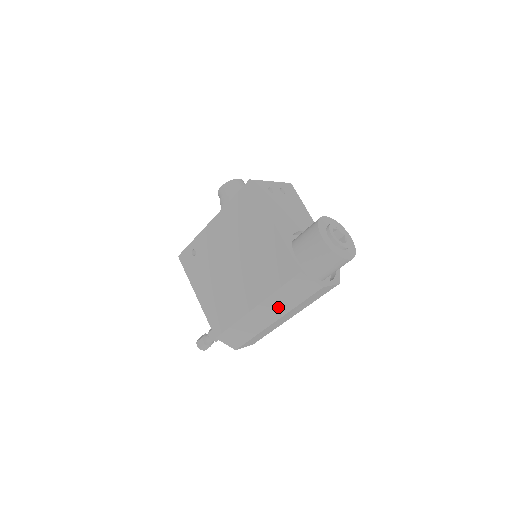
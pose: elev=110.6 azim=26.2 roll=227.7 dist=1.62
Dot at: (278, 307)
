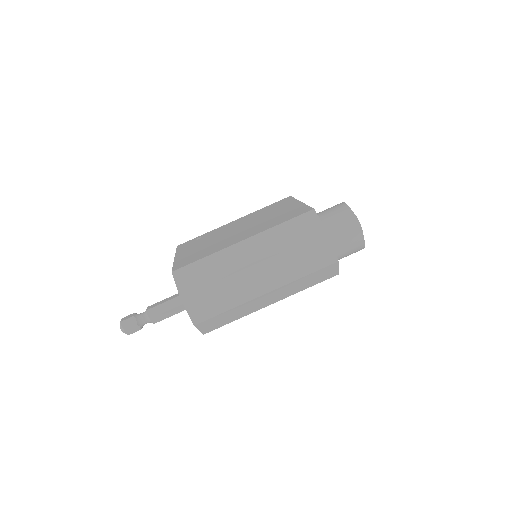
Dot at: (268, 245)
